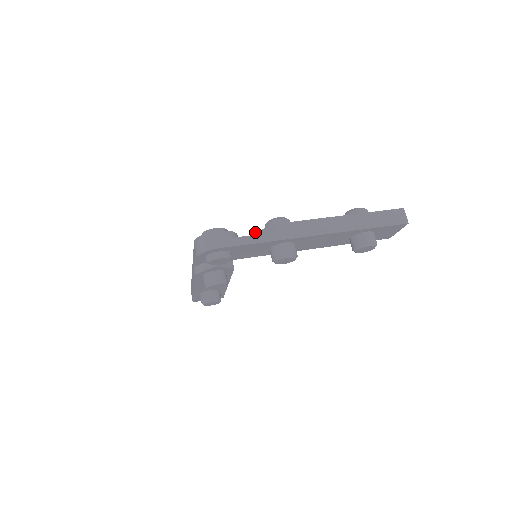
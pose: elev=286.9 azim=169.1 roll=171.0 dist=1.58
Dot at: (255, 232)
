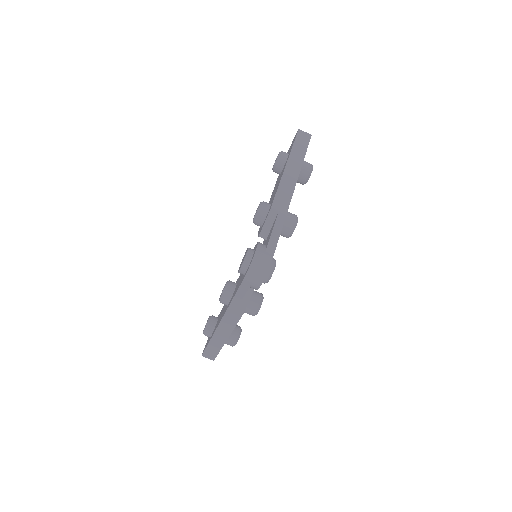
Dot at: (261, 230)
